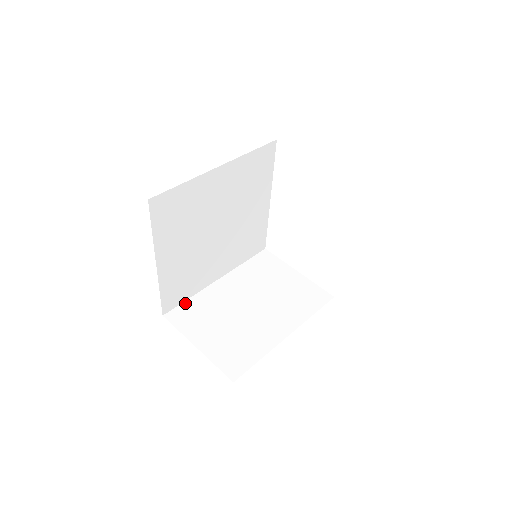
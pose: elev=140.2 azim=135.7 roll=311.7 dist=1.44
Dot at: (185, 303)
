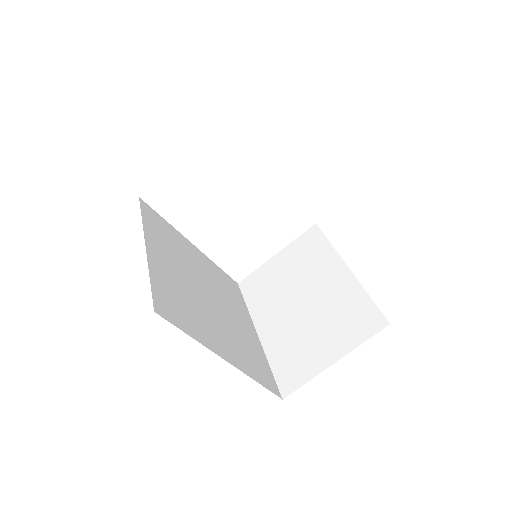
Dot at: (274, 372)
